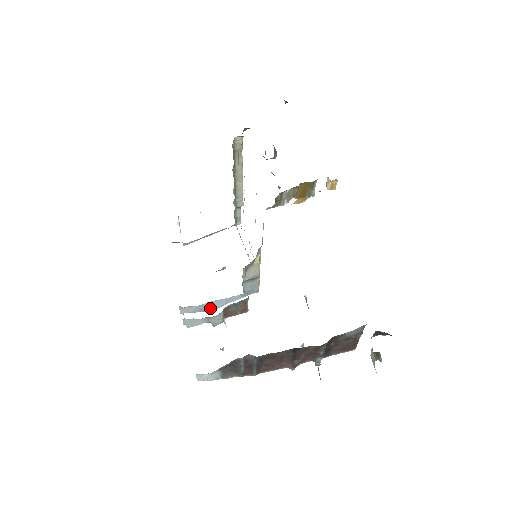
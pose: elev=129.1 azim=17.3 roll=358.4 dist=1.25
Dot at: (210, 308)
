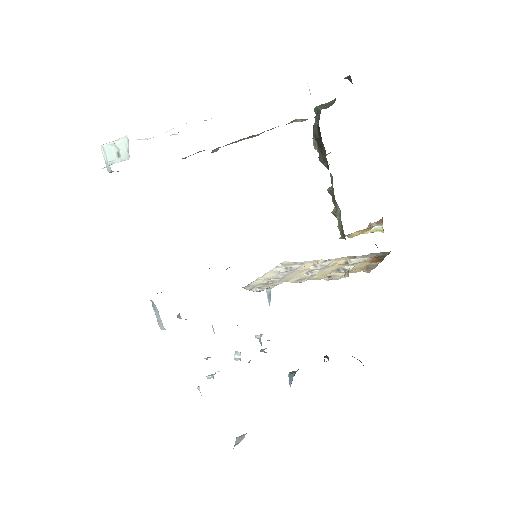
Dot at: occluded
